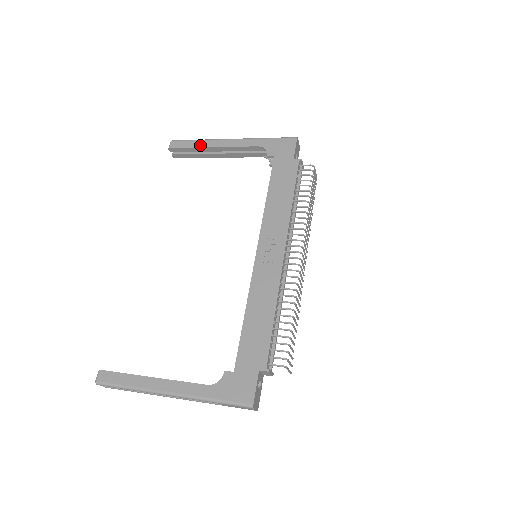
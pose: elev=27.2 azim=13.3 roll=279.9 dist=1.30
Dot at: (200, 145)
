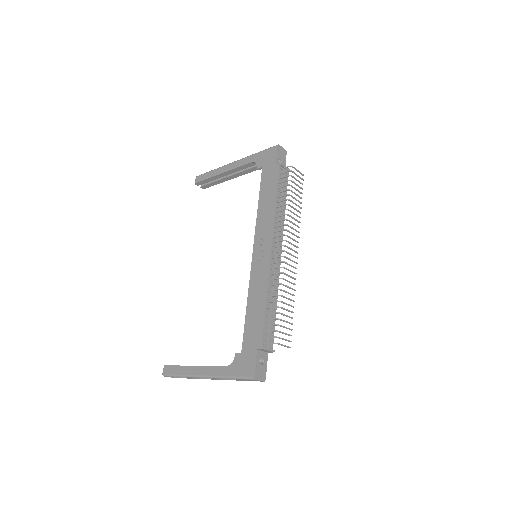
Dot at: (214, 174)
